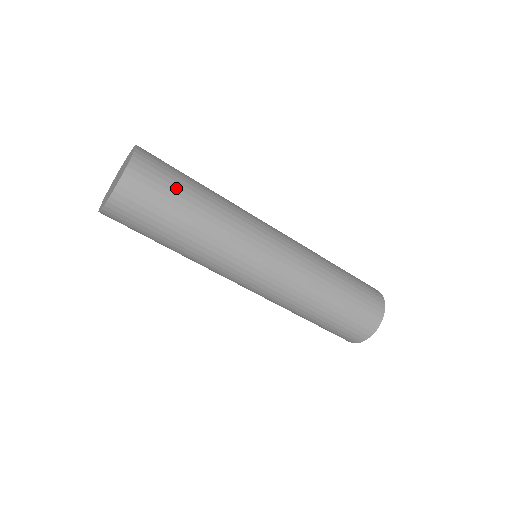
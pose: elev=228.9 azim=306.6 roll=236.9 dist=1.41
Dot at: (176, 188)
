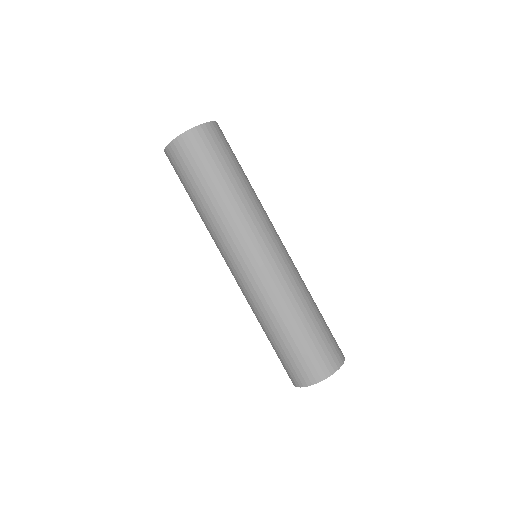
Dot at: occluded
